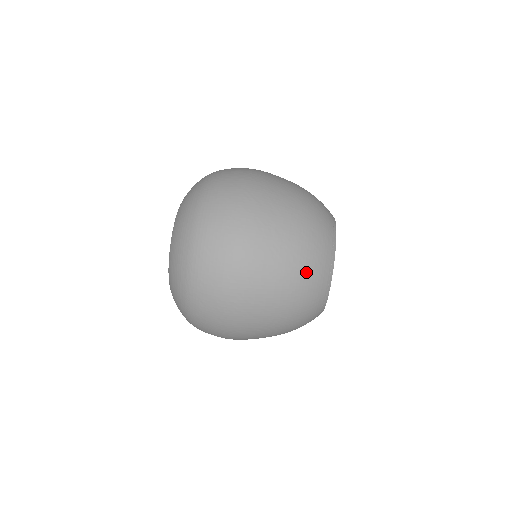
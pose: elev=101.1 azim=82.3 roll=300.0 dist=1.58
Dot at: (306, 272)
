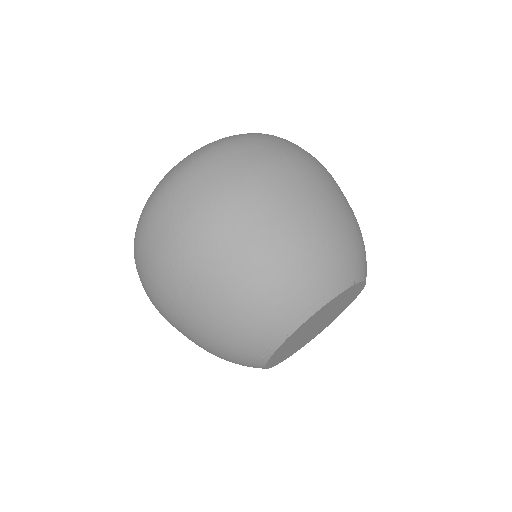
Dot at: (252, 306)
